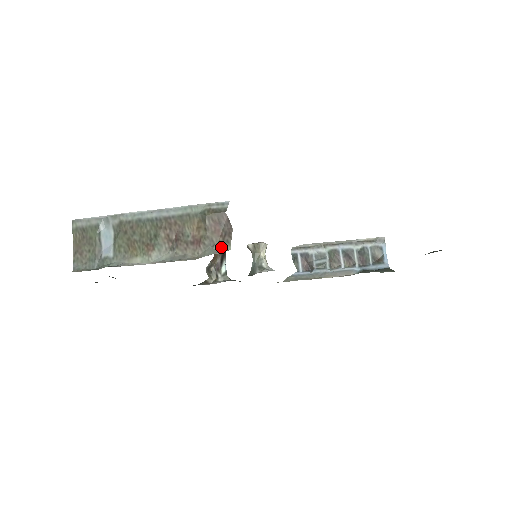
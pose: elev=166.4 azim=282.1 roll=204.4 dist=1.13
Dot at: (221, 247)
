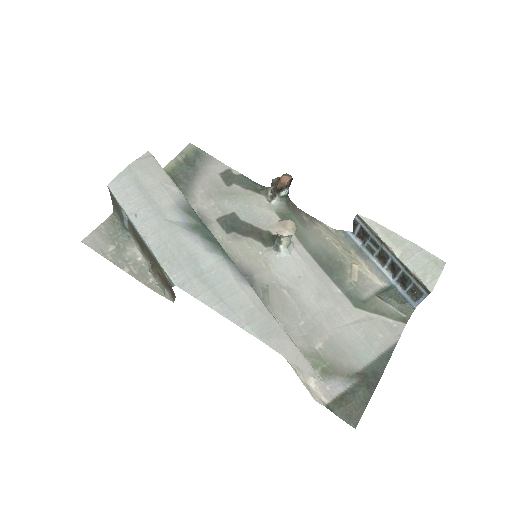
Dot at: (170, 295)
